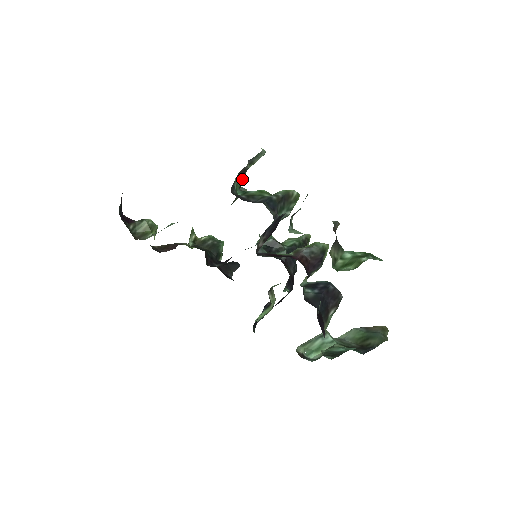
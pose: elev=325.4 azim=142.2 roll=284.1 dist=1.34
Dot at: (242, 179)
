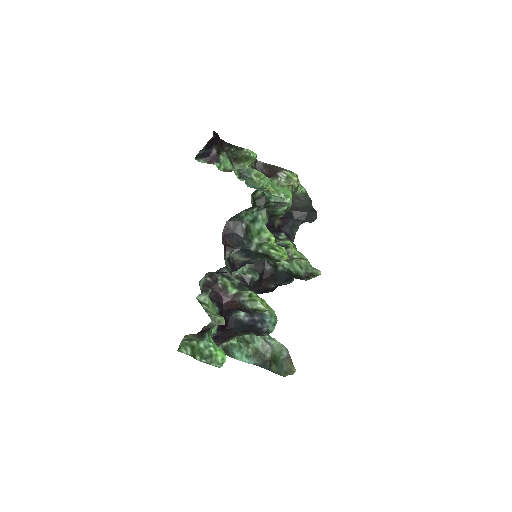
Dot at: (265, 206)
